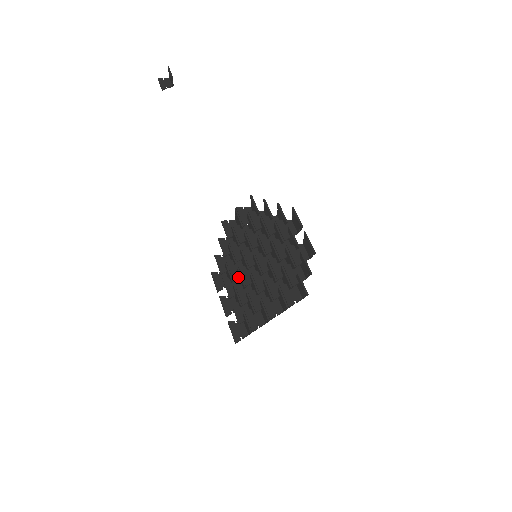
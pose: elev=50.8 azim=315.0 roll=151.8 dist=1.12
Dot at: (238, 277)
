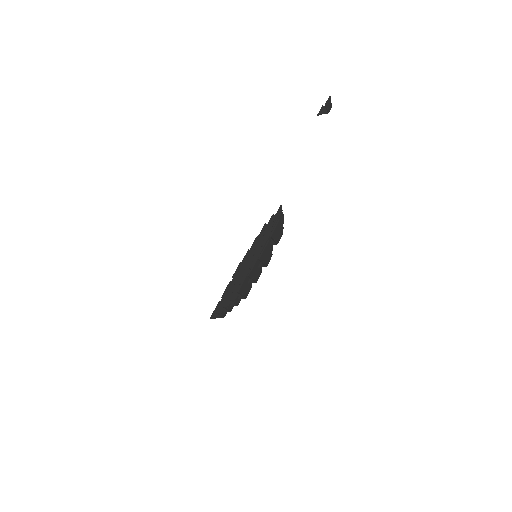
Dot at: occluded
